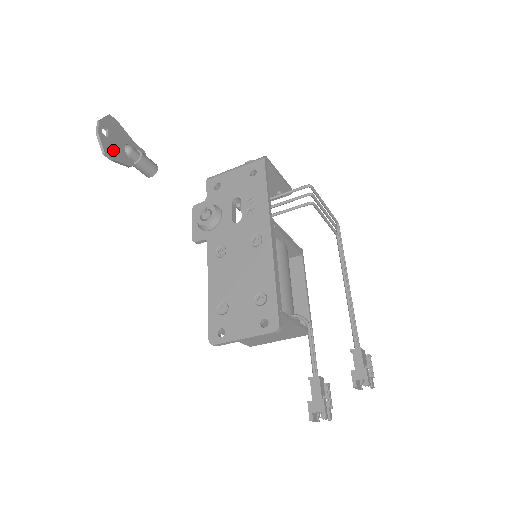
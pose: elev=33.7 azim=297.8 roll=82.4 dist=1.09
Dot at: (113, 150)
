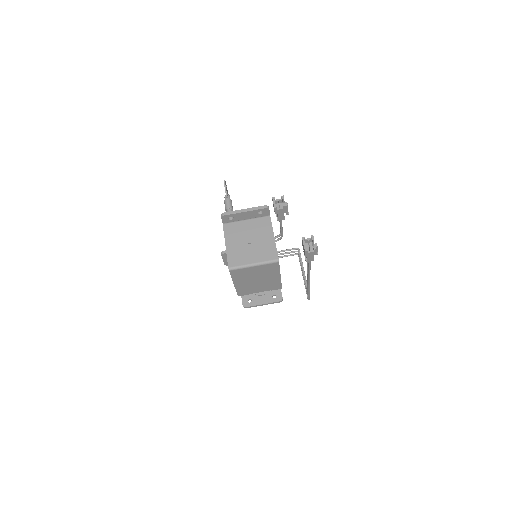
Dot at: occluded
